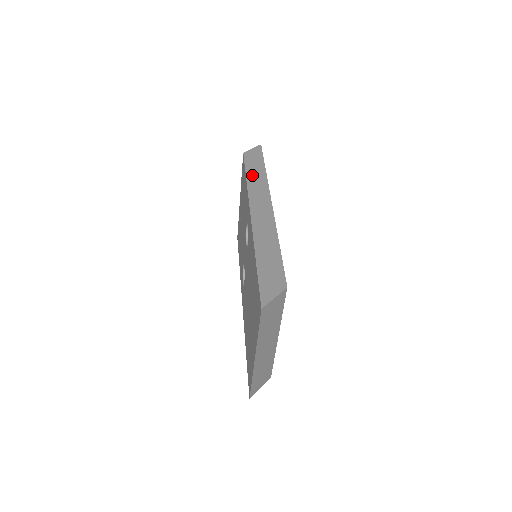
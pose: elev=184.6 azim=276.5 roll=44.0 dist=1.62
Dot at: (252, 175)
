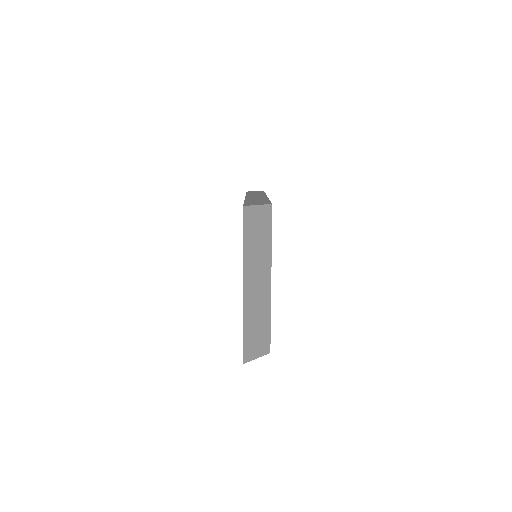
Dot at: (252, 193)
